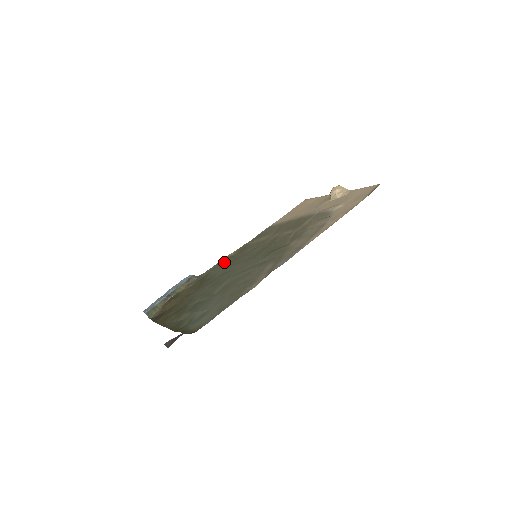
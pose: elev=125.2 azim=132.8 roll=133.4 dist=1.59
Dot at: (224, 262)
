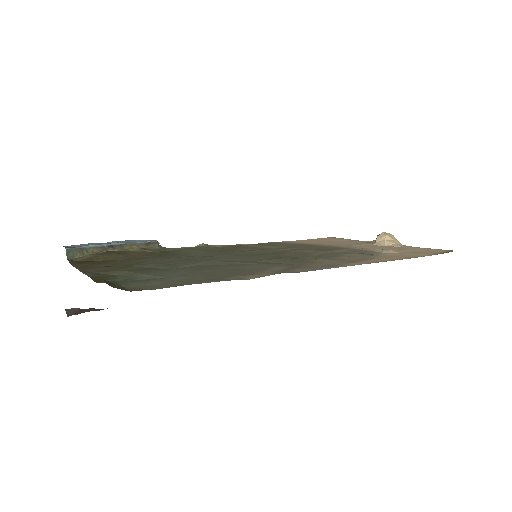
Dot at: (206, 248)
